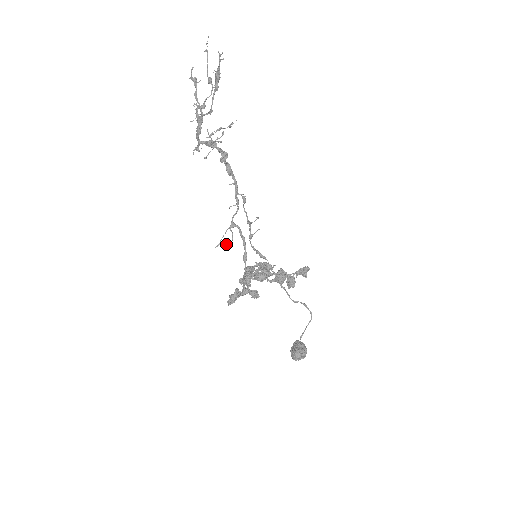
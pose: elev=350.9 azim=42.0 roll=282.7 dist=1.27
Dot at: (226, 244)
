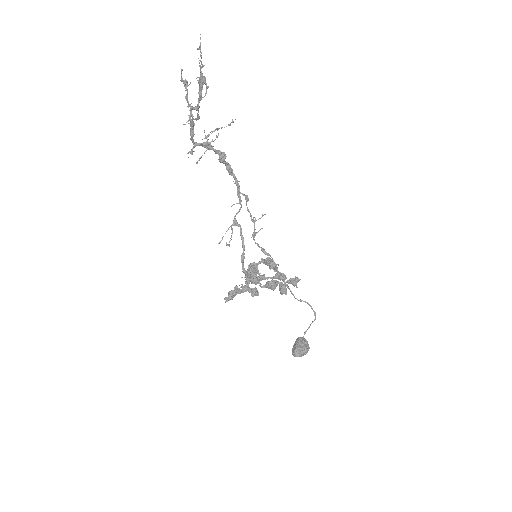
Dot at: (226, 243)
